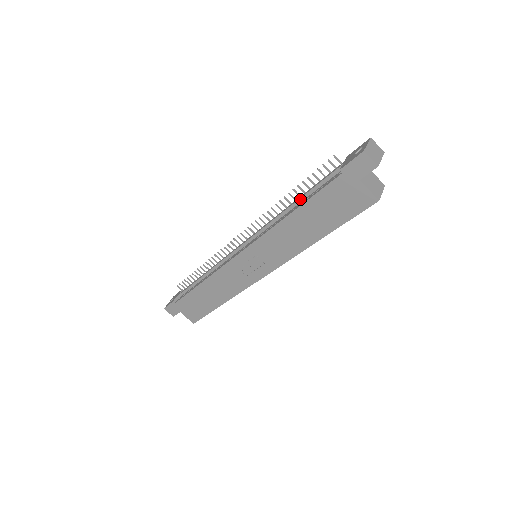
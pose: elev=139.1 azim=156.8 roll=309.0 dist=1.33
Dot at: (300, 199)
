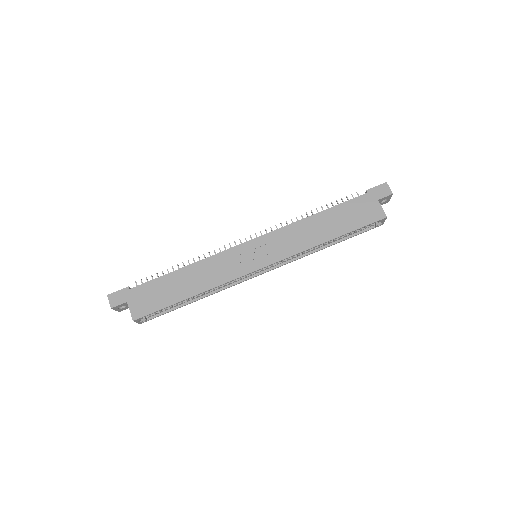
Dot at: occluded
